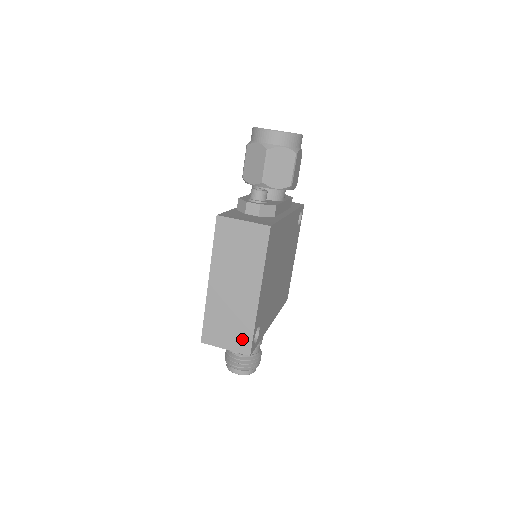
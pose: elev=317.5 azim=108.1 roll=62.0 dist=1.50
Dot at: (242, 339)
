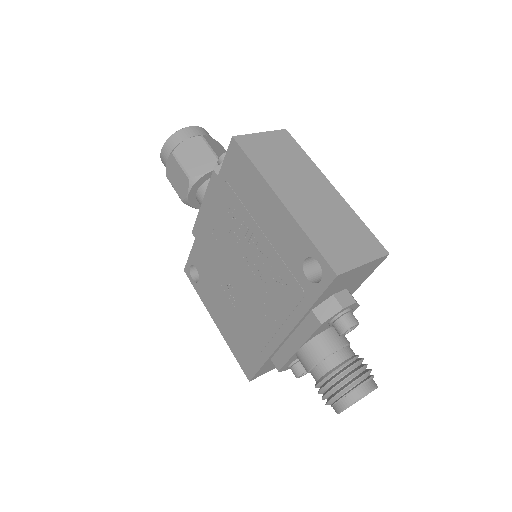
Dot at: (366, 241)
